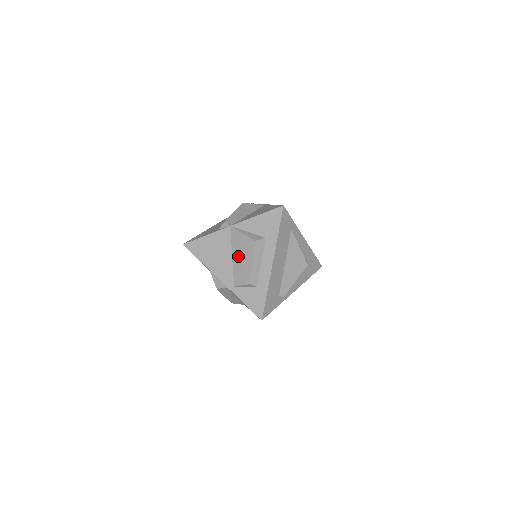
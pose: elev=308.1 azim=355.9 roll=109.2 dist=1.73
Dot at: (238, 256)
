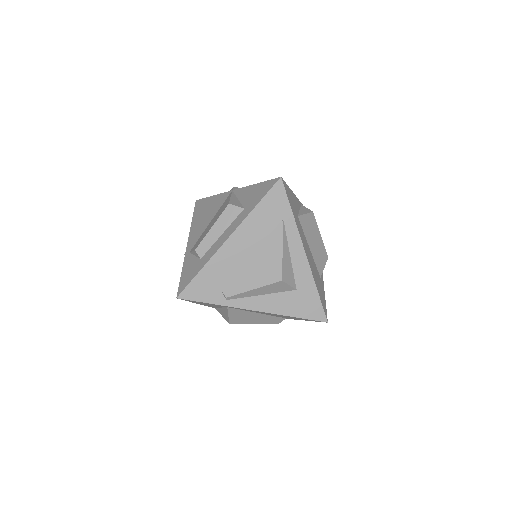
Dot at: (213, 220)
